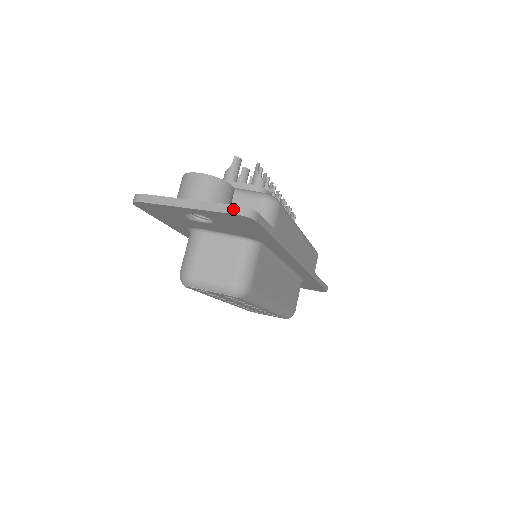
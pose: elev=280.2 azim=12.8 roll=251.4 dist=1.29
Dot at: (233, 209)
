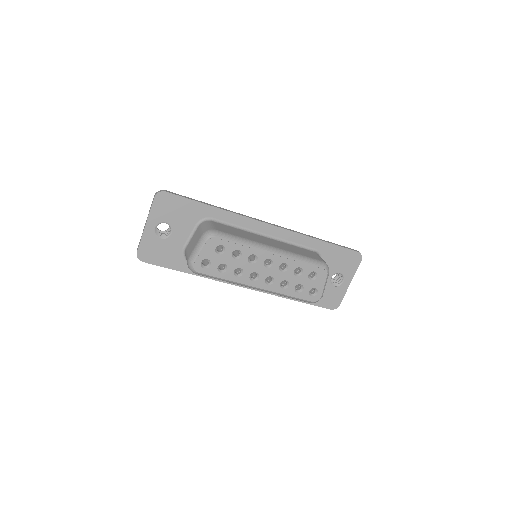
Dot at: (153, 198)
